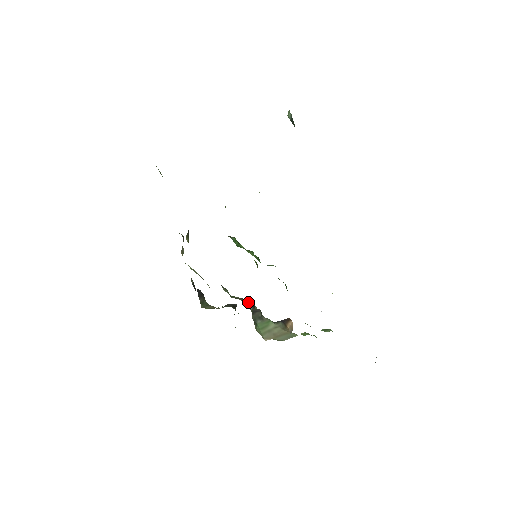
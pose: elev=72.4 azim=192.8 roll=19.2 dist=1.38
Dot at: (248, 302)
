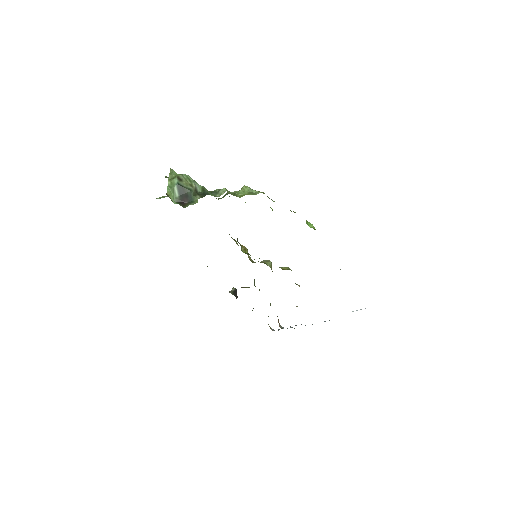
Dot at: occluded
